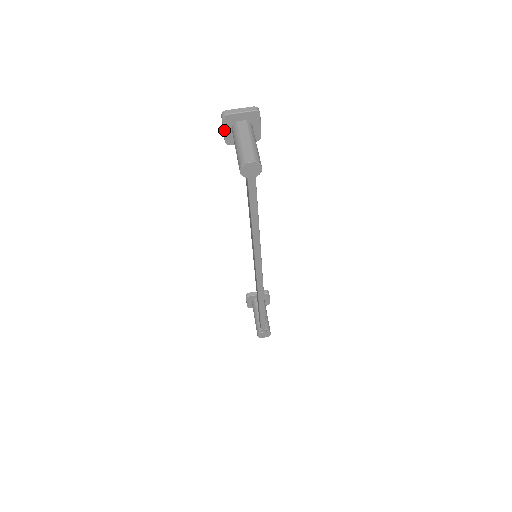
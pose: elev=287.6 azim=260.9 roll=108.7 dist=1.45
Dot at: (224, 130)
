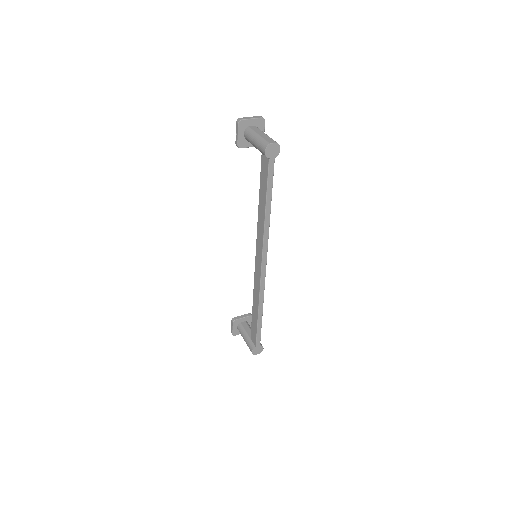
Dot at: (238, 134)
